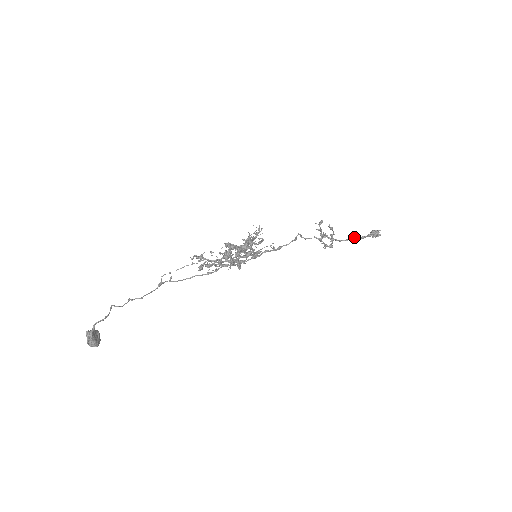
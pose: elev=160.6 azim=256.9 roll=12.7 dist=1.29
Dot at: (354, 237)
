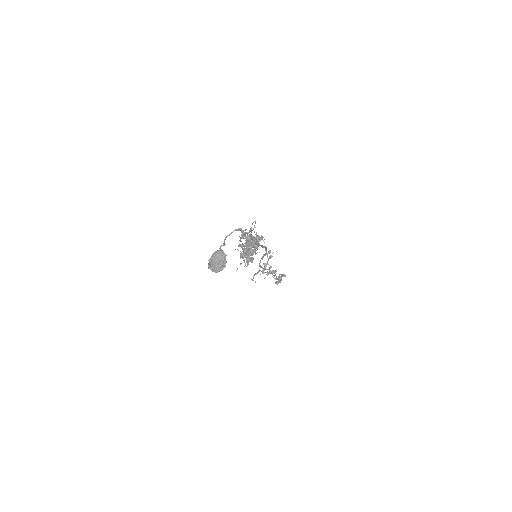
Dot at: occluded
